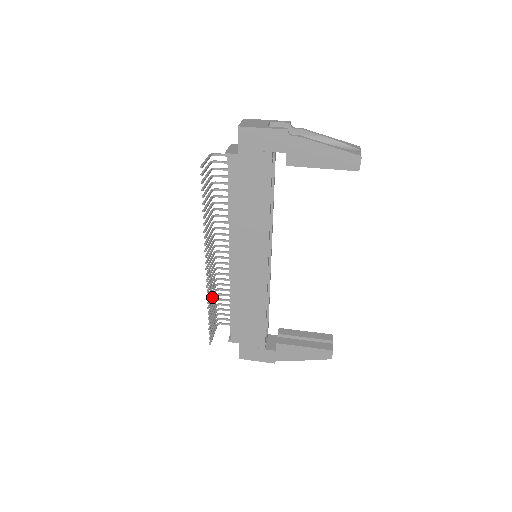
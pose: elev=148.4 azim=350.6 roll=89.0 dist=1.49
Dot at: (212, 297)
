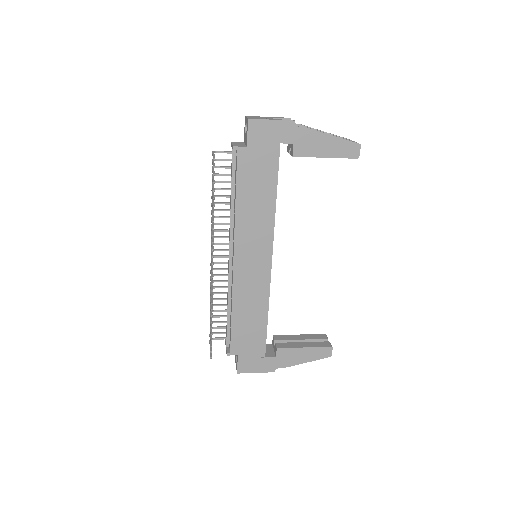
Dot at: occluded
